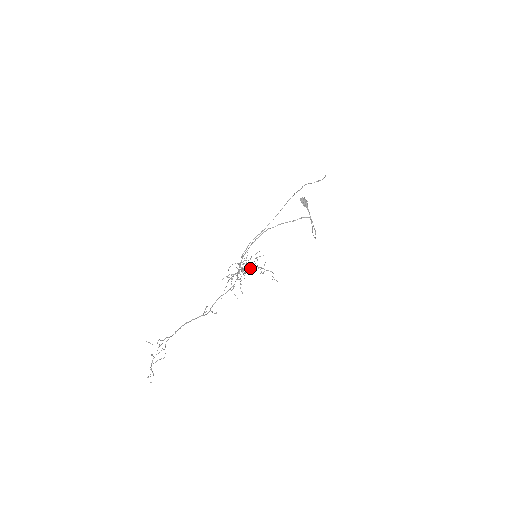
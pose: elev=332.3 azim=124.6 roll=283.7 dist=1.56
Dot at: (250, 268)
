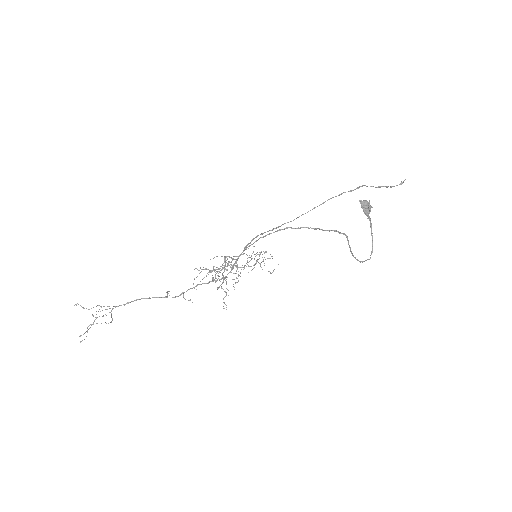
Dot at: (218, 273)
